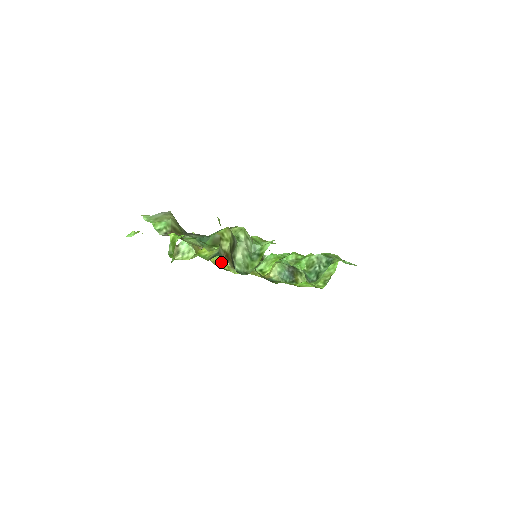
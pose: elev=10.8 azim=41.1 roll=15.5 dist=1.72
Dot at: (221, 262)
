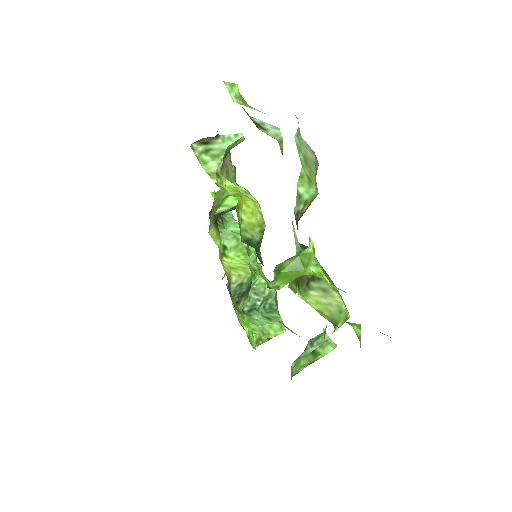
Dot at: (217, 204)
